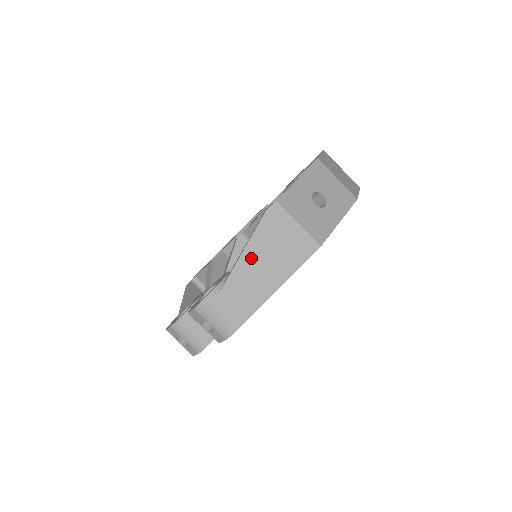
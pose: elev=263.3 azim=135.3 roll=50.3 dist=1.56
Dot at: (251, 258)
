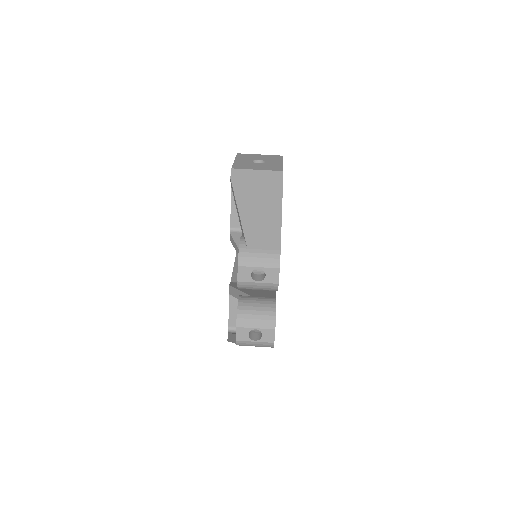
Dot at: (246, 207)
